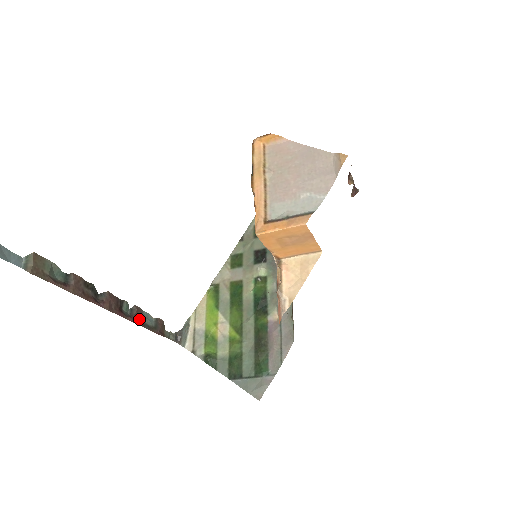
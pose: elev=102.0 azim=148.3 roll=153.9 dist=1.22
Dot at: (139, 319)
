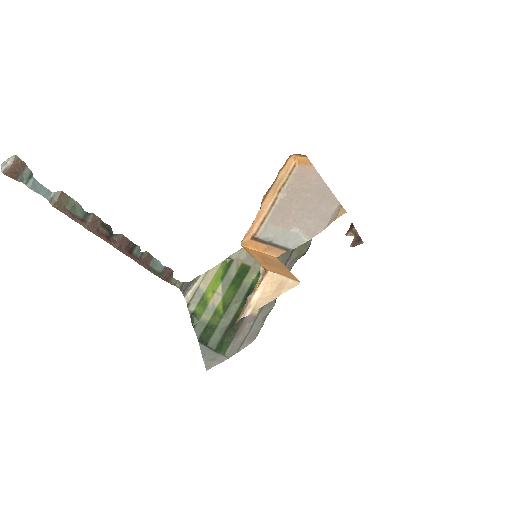
Dot at: (147, 263)
